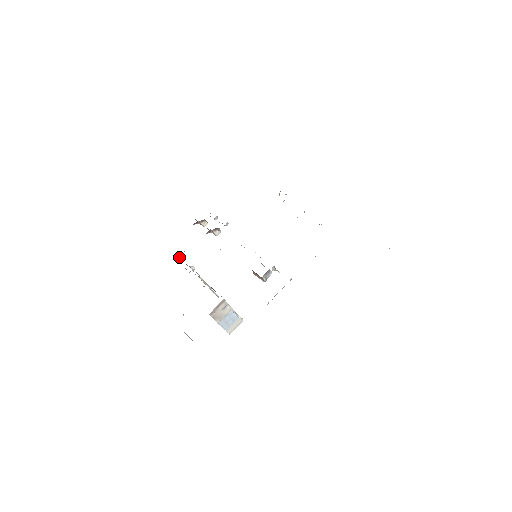
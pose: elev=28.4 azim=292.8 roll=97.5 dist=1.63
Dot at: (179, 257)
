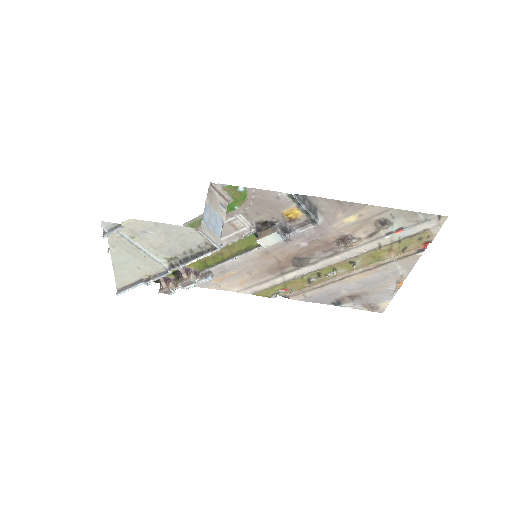
Dot at: occluded
